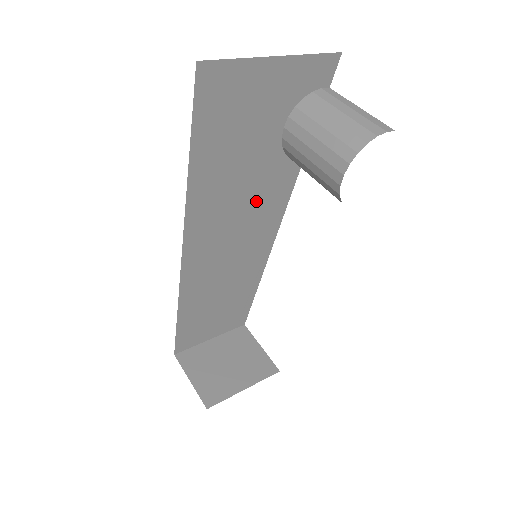
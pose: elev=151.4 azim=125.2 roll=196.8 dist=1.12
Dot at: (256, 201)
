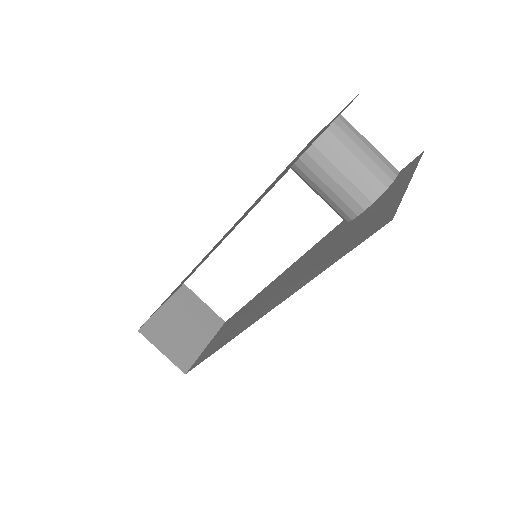
Dot at: occluded
